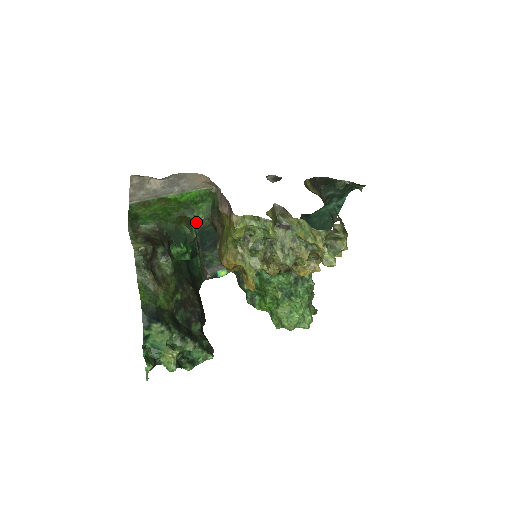
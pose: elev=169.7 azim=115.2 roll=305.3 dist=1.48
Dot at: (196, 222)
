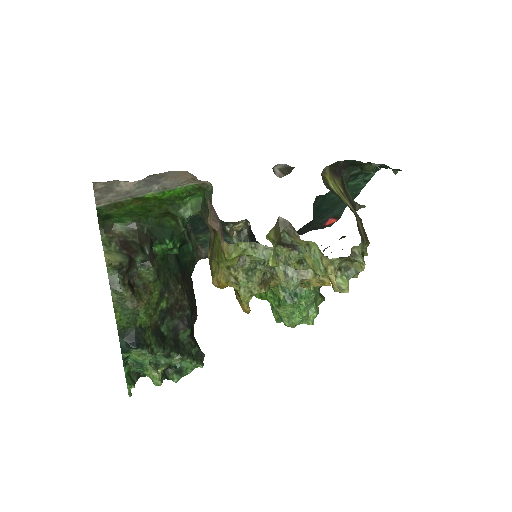
Dot at: occluded
